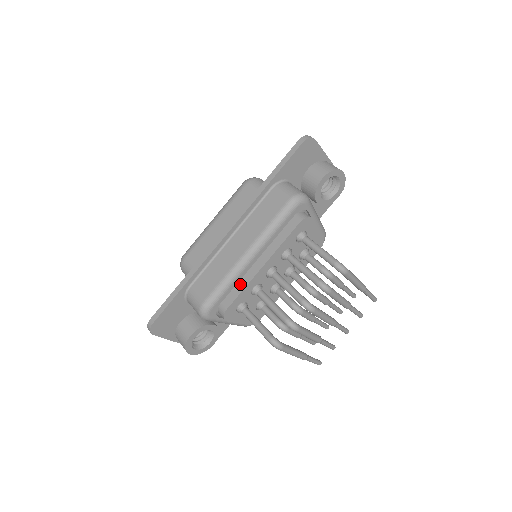
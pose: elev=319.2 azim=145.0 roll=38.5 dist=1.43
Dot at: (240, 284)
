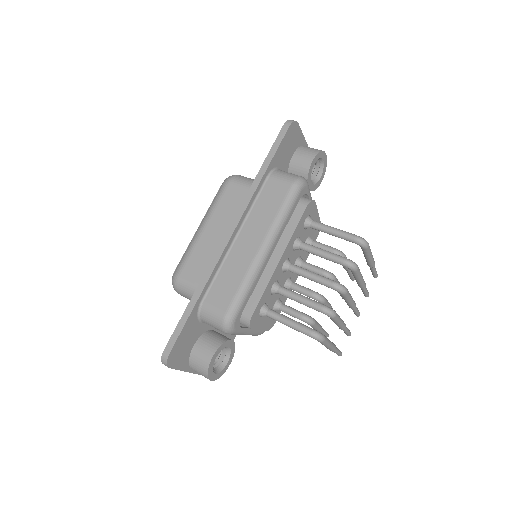
Dot at: (259, 284)
